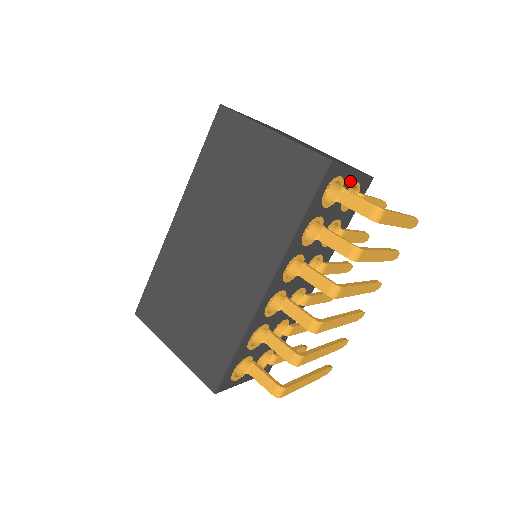
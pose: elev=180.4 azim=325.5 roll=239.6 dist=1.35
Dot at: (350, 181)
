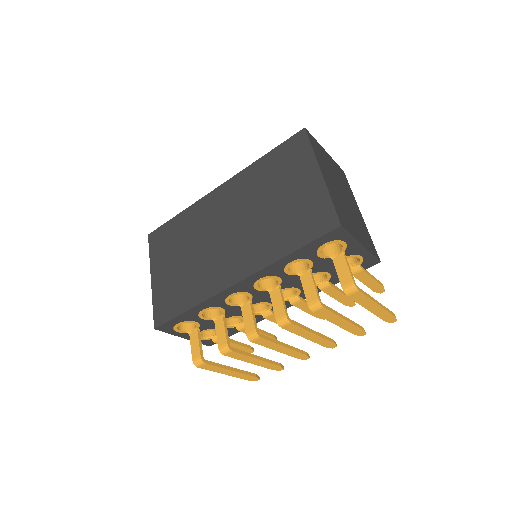
Dot at: (354, 251)
